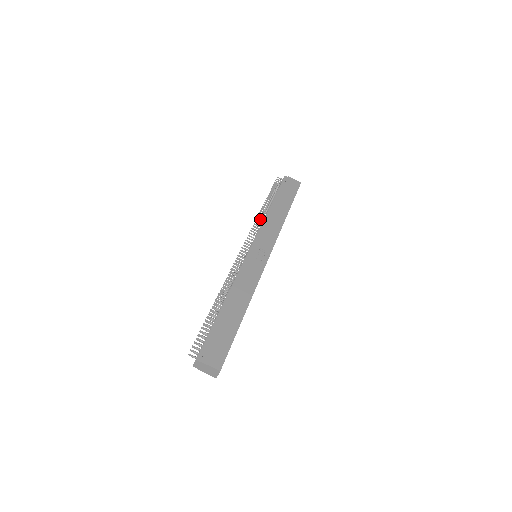
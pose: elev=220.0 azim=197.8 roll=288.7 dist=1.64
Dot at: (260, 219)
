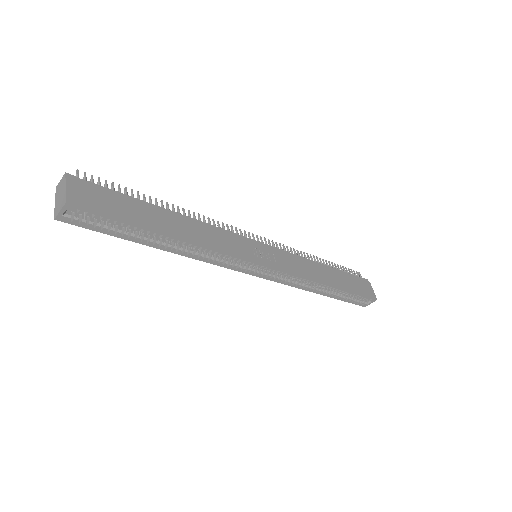
Dot at: occluded
